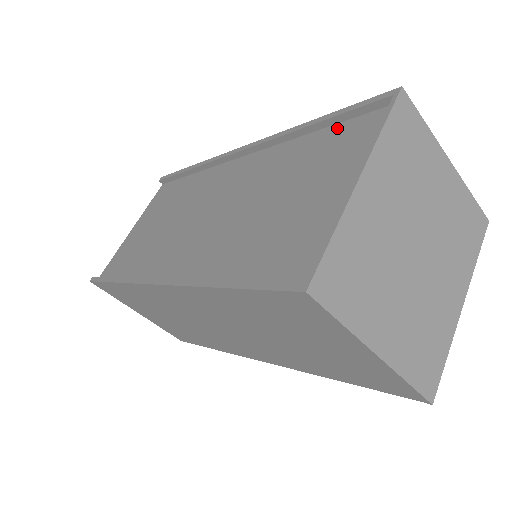
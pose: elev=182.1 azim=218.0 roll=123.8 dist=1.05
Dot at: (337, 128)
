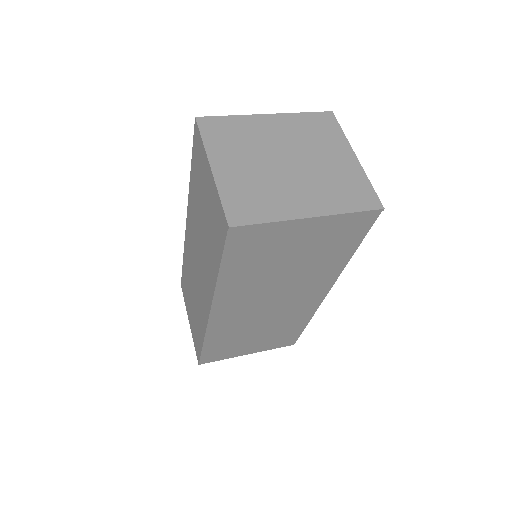
Dot at: occluded
